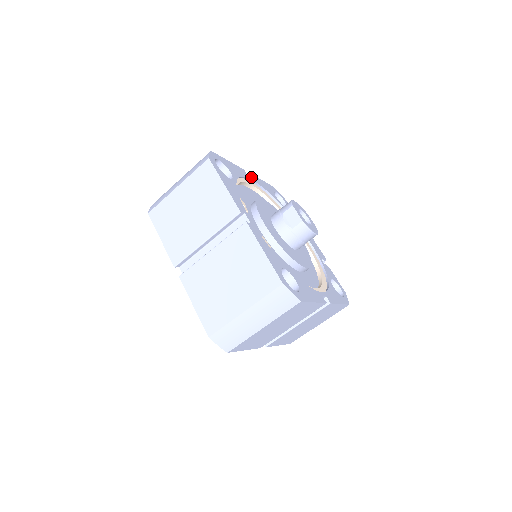
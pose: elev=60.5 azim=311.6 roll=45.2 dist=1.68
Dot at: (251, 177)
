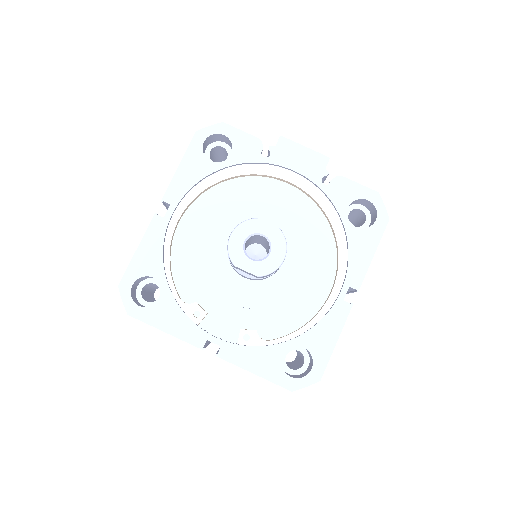
Dot at: occluded
